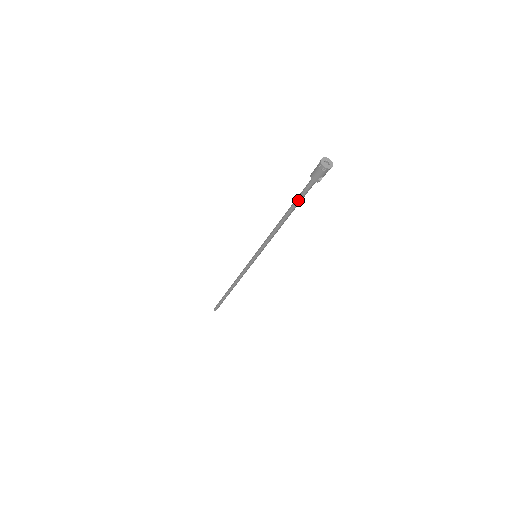
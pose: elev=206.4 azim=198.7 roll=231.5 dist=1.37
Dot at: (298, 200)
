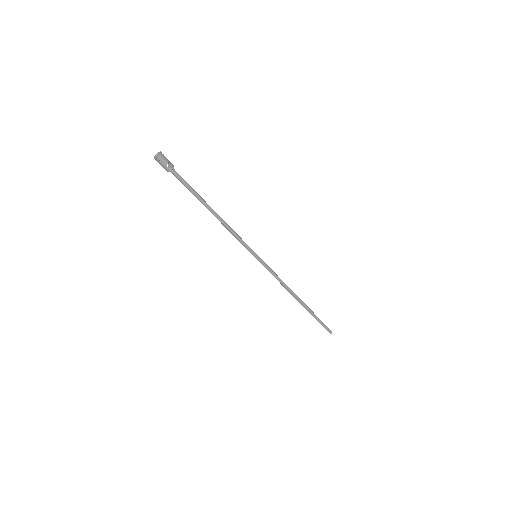
Dot at: (191, 192)
